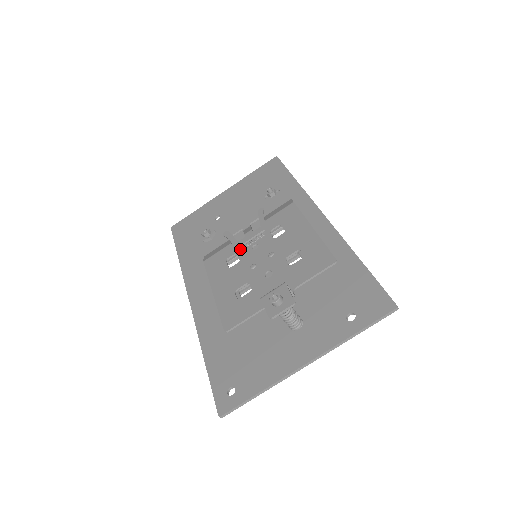
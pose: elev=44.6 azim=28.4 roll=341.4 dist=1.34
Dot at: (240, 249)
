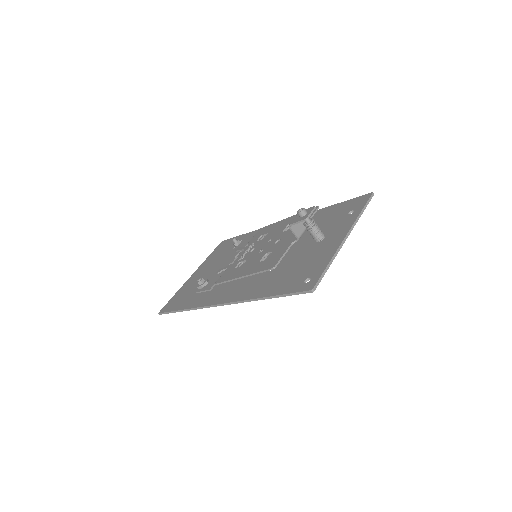
Dot at: (241, 258)
